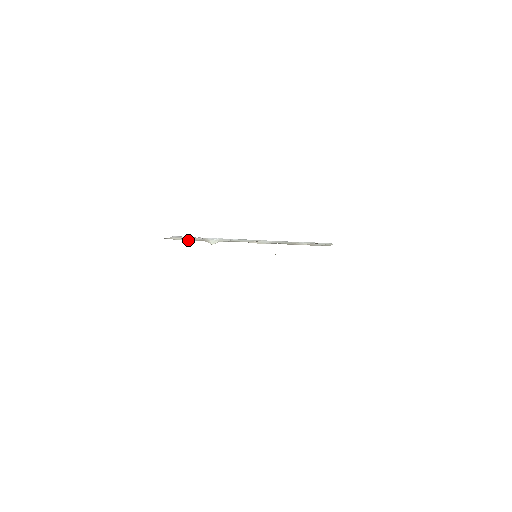
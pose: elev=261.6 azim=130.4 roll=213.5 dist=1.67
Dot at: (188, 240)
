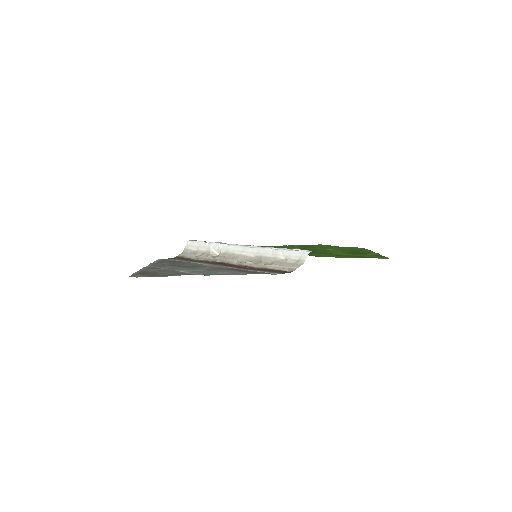
Dot at: (200, 252)
